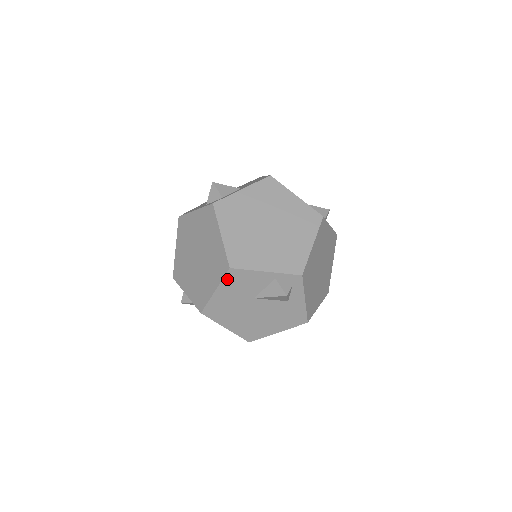
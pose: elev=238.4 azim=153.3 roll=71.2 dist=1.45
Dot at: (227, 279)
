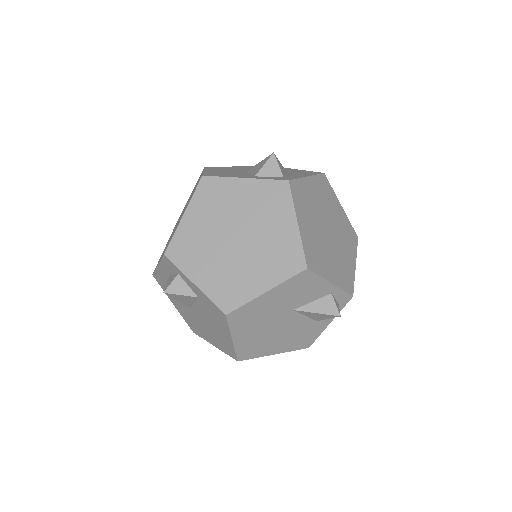
Dot at: (292, 280)
